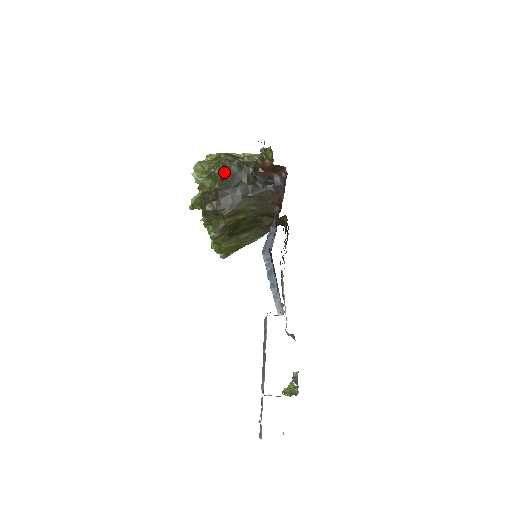
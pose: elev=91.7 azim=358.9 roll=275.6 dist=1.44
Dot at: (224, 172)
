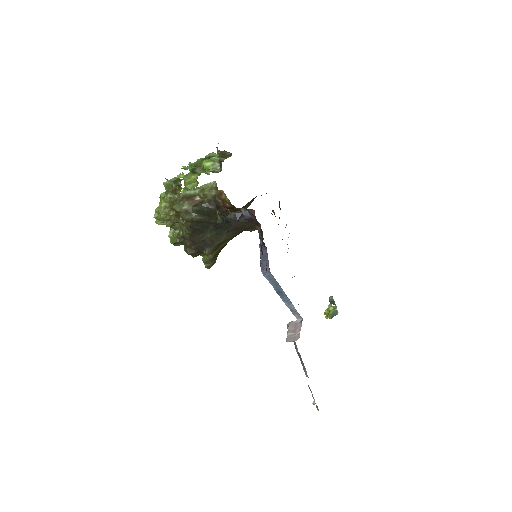
Dot at: (188, 225)
